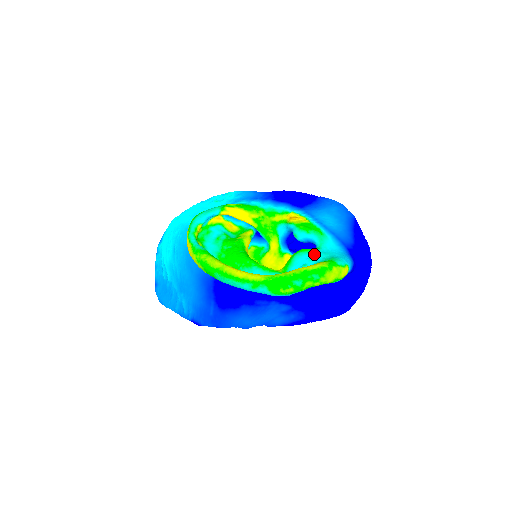
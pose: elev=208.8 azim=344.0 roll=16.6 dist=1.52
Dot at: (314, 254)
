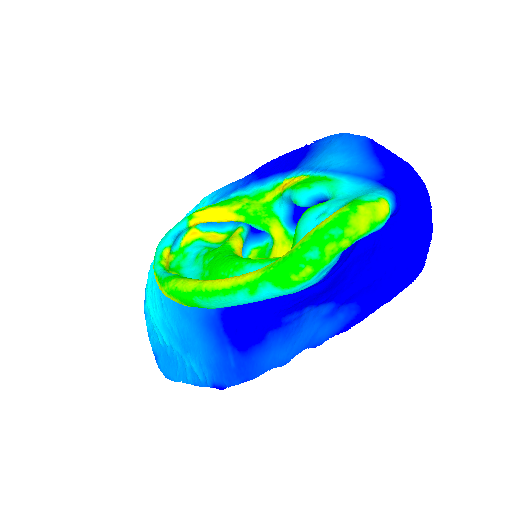
Dot at: (326, 207)
